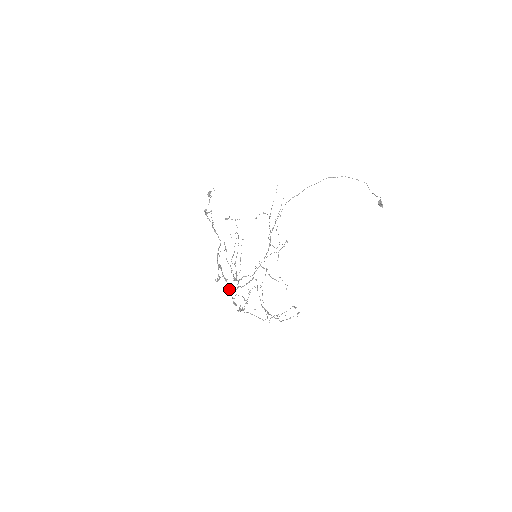
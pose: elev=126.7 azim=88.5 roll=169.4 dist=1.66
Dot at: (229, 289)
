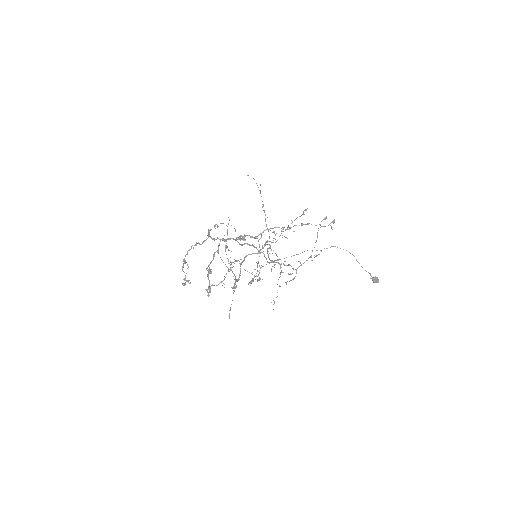
Dot at: (230, 238)
